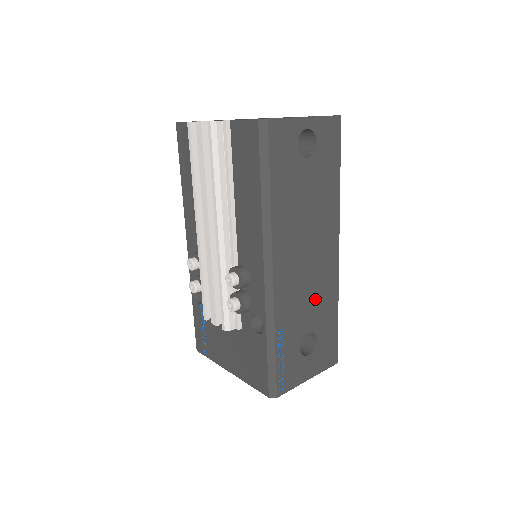
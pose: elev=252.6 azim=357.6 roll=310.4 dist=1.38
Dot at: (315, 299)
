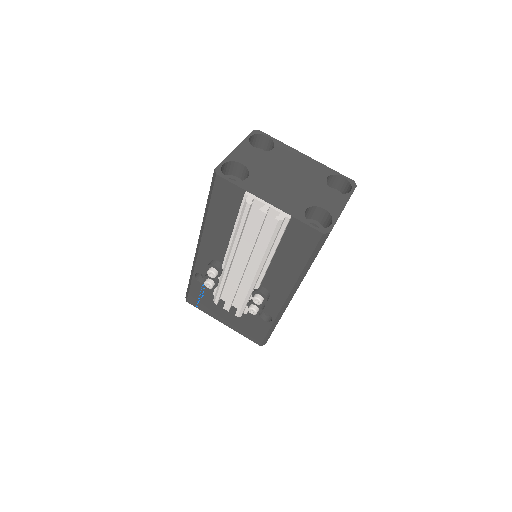
Dot at: occluded
